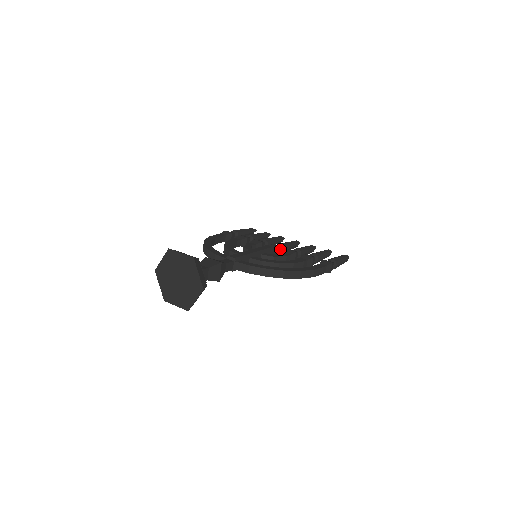
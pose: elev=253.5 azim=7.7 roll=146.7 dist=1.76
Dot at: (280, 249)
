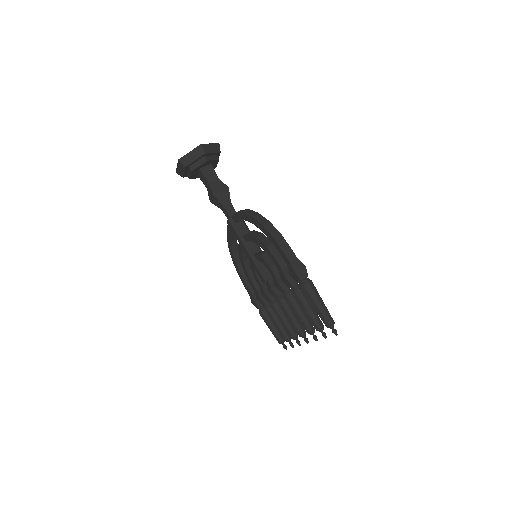
Dot at: occluded
